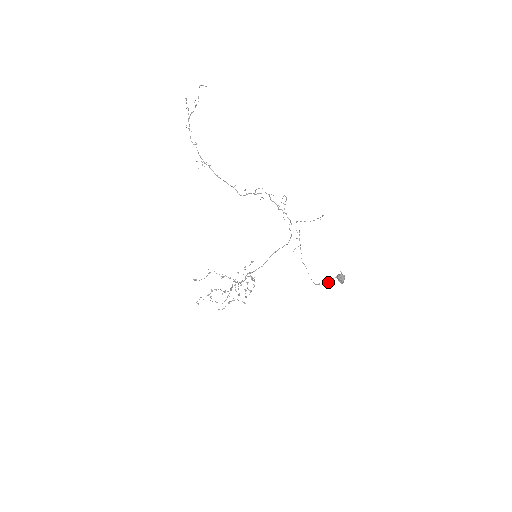
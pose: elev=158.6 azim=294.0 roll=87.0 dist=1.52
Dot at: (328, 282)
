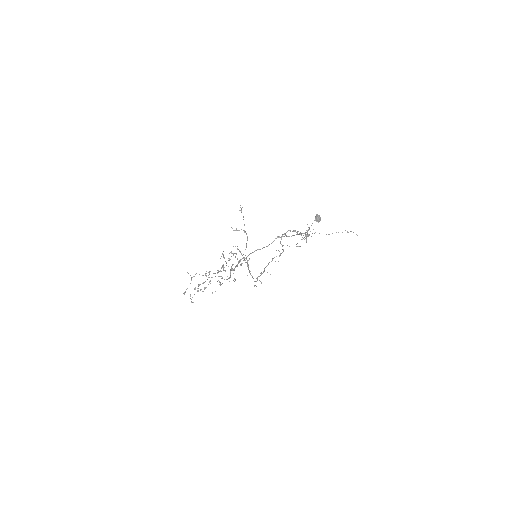
Dot at: occluded
